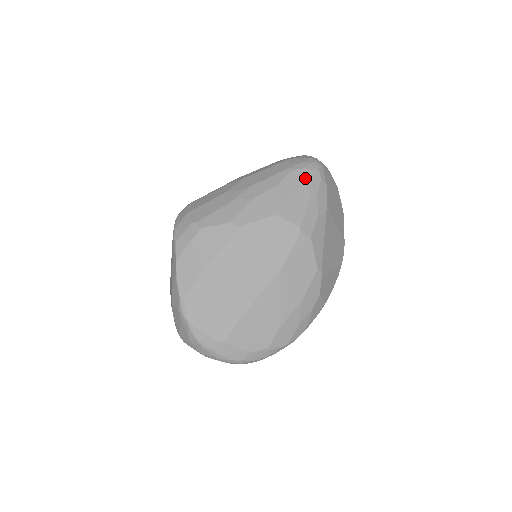
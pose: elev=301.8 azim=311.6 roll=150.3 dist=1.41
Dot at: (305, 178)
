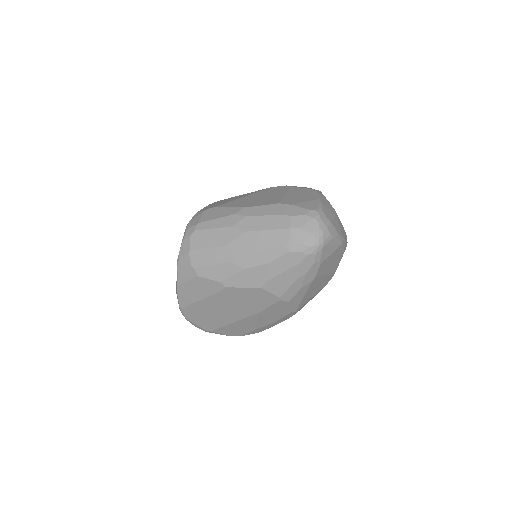
Dot at: (298, 262)
